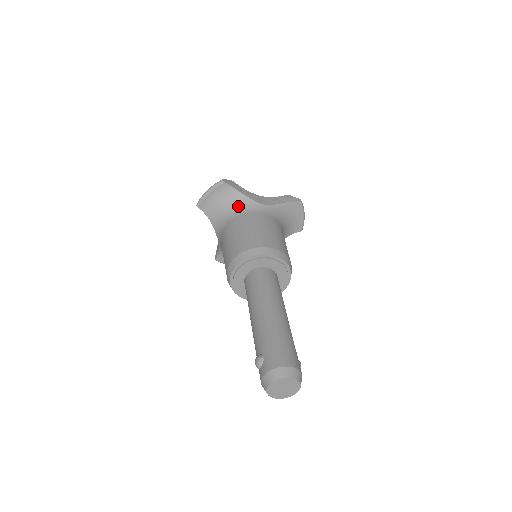
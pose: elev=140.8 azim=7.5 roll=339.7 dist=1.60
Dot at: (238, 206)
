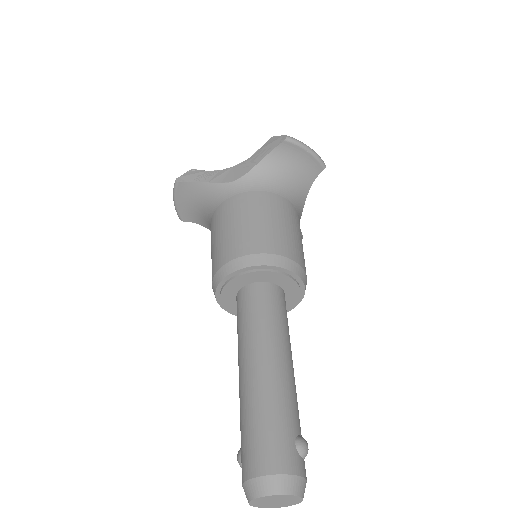
Dot at: (209, 201)
